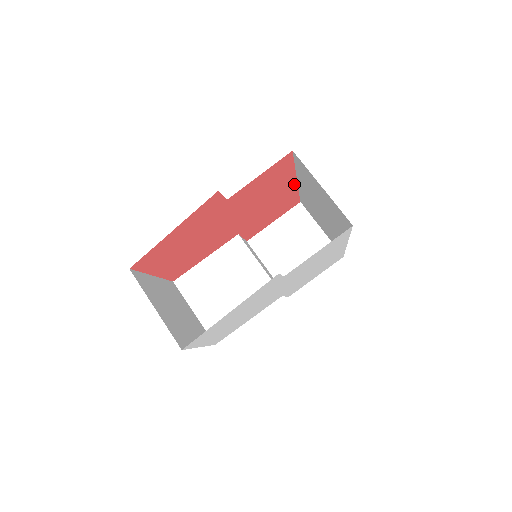
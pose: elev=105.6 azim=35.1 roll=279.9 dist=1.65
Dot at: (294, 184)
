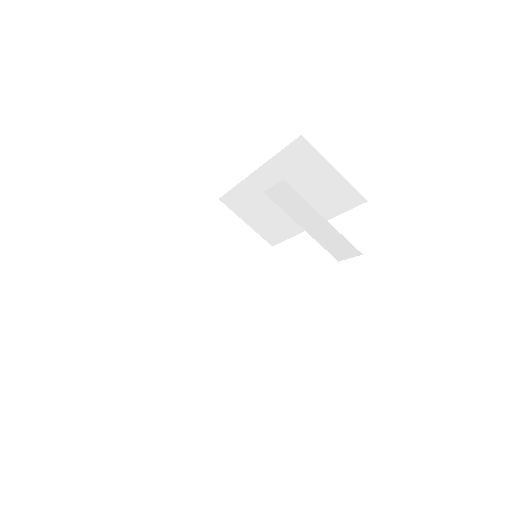
Dot at: occluded
